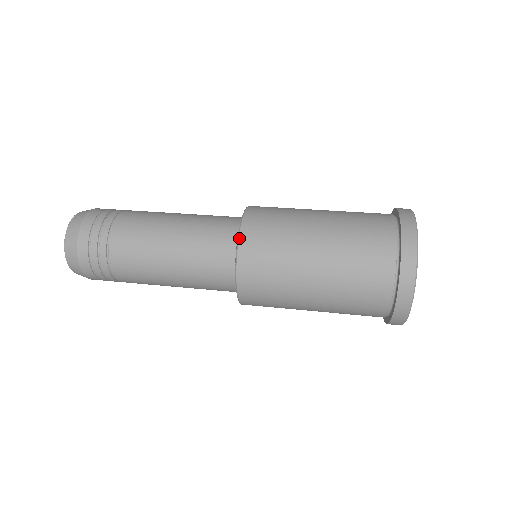
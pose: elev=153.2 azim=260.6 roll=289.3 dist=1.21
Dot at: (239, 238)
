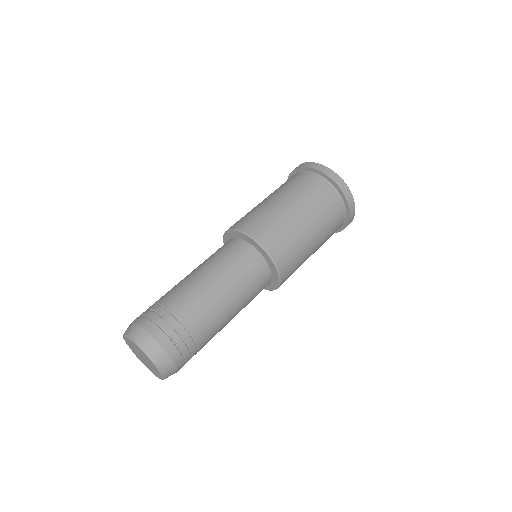
Dot at: (279, 271)
